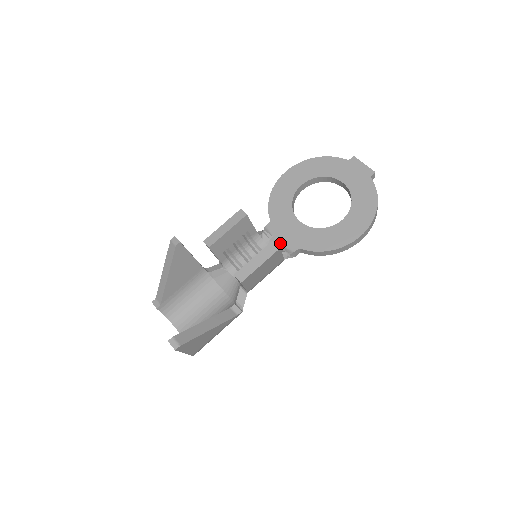
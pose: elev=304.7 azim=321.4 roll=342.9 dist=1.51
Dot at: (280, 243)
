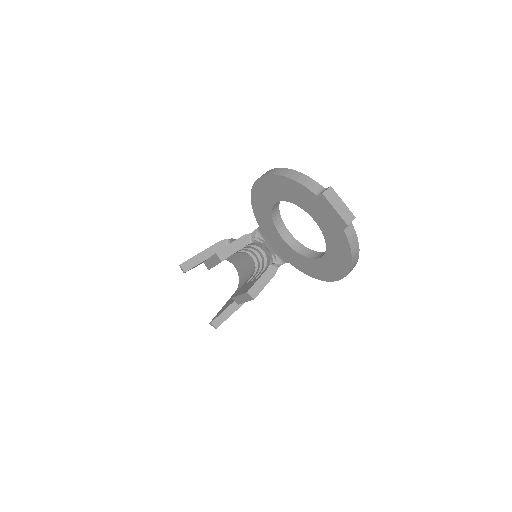
Dot at: (272, 250)
